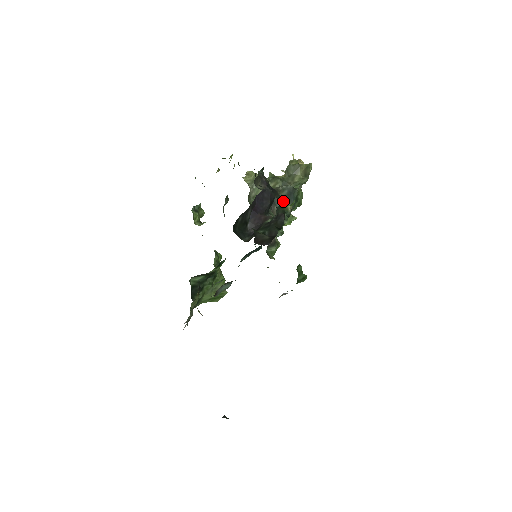
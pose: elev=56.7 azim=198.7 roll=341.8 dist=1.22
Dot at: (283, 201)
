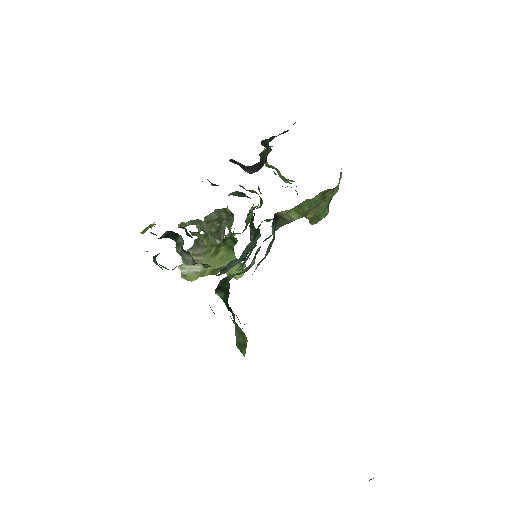
Dot at: occluded
